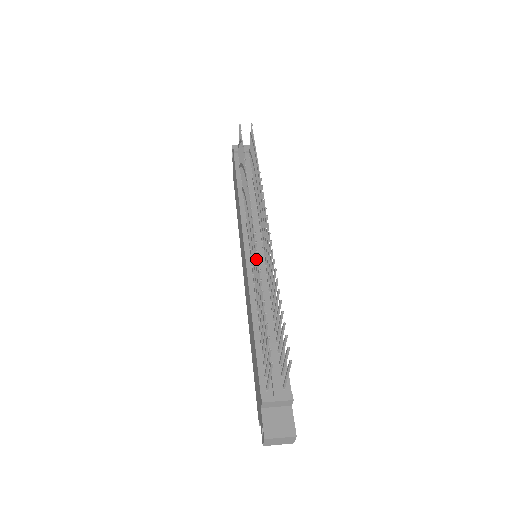
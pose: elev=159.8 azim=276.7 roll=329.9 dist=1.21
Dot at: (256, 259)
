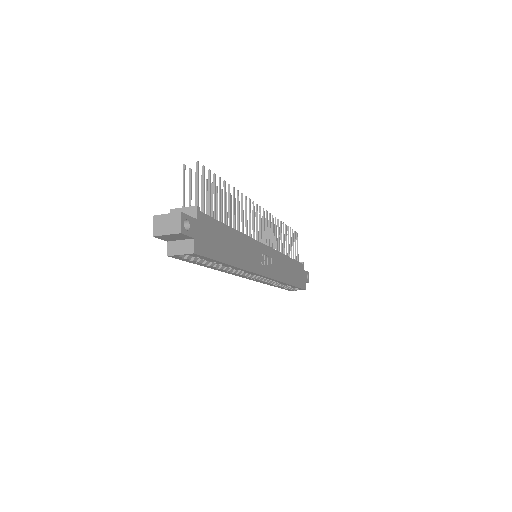
Dot at: occluded
